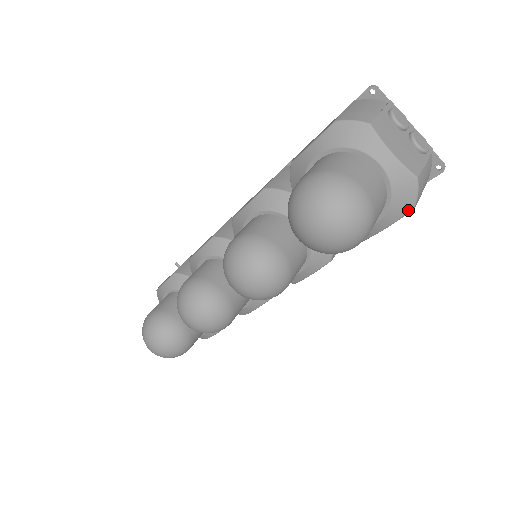
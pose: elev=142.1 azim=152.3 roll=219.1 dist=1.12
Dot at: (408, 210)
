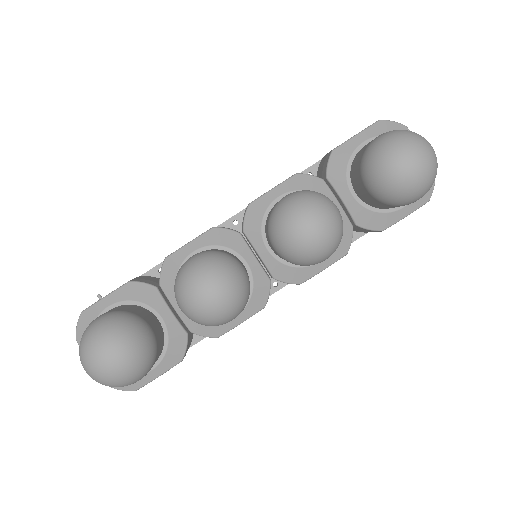
Dot at: (427, 200)
